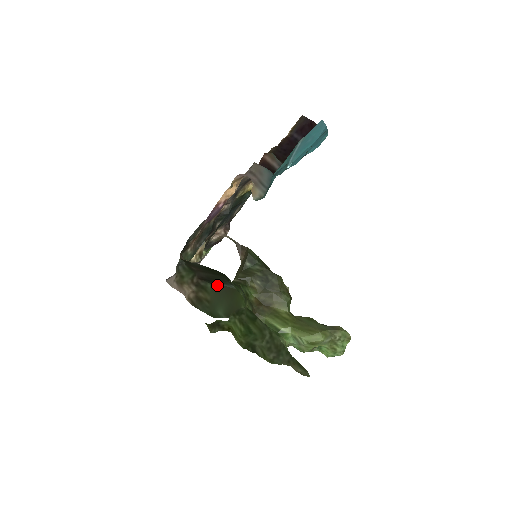
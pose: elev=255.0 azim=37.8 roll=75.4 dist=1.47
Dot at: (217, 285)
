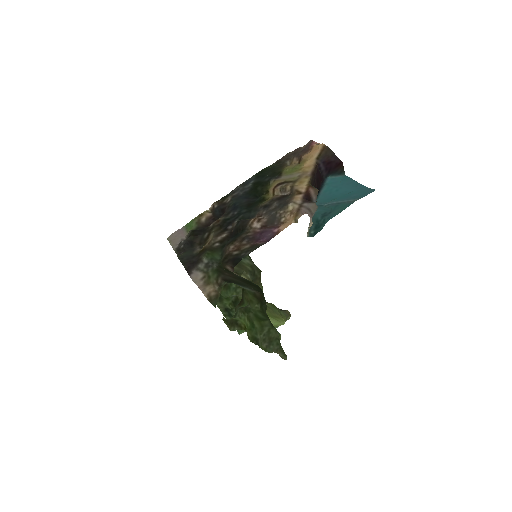
Dot at: occluded
